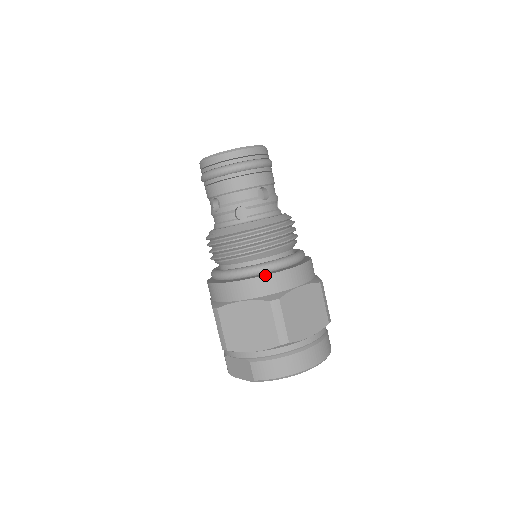
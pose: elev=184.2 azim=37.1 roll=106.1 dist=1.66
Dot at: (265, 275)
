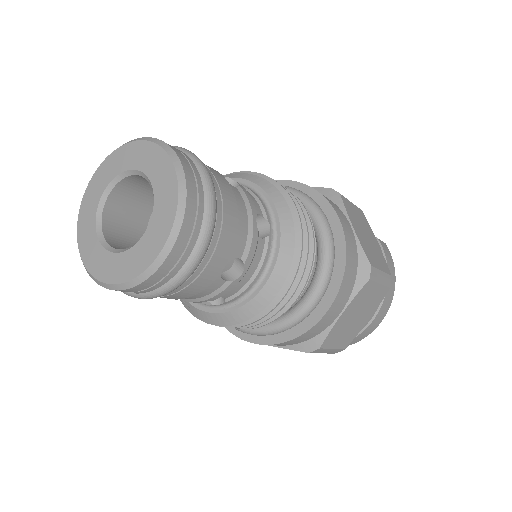
Dot at: (290, 340)
